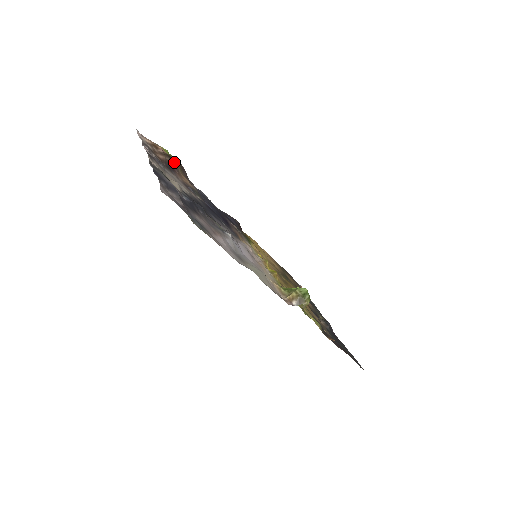
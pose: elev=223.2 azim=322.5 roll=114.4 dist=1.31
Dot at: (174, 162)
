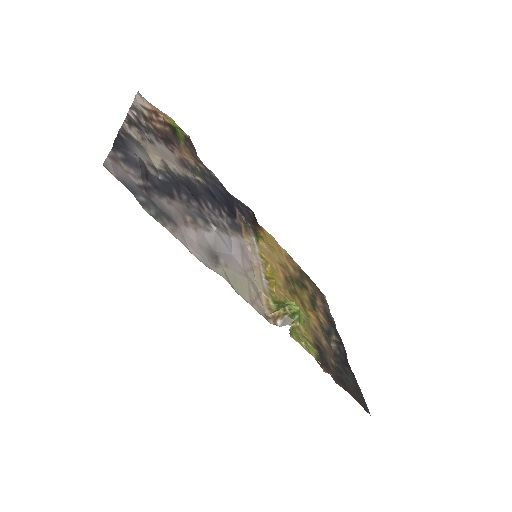
Dot at: (176, 134)
